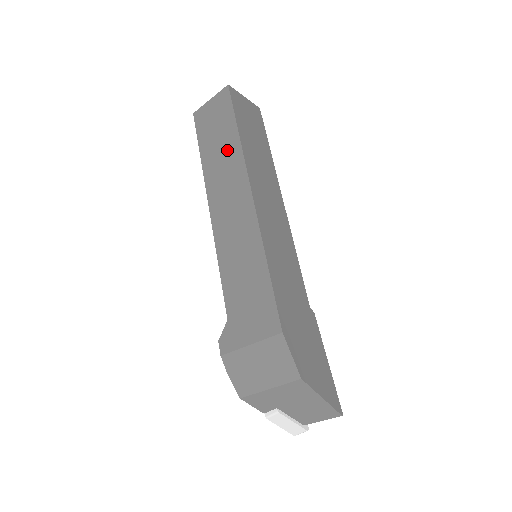
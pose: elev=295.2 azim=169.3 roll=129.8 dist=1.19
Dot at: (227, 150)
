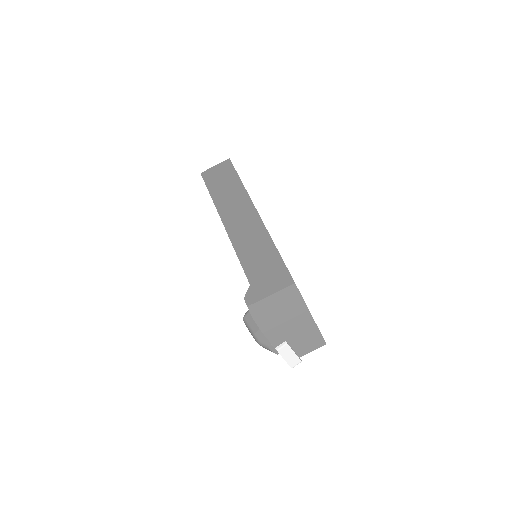
Dot at: (234, 192)
